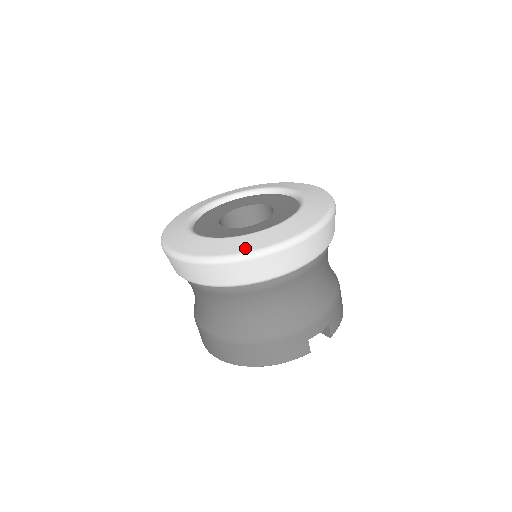
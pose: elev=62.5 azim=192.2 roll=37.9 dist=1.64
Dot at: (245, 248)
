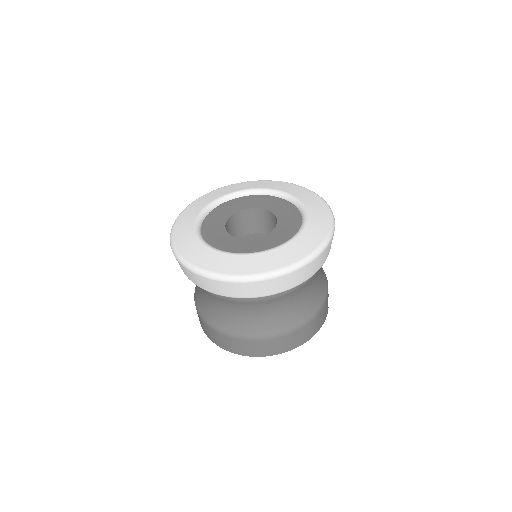
Dot at: (315, 243)
